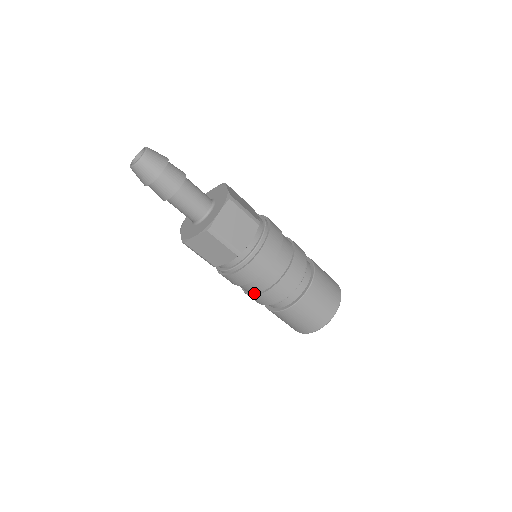
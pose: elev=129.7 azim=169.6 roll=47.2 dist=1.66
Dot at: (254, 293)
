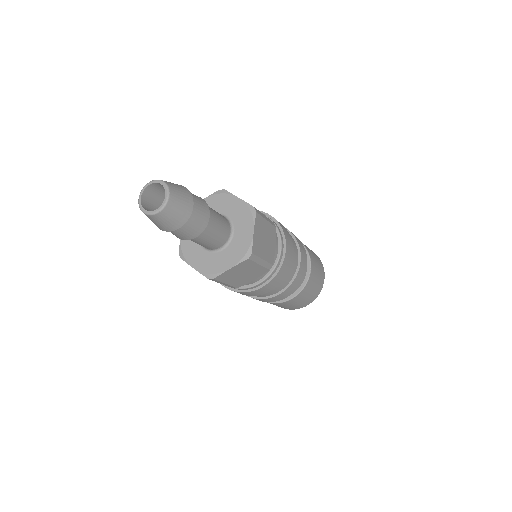
Dot at: (268, 296)
